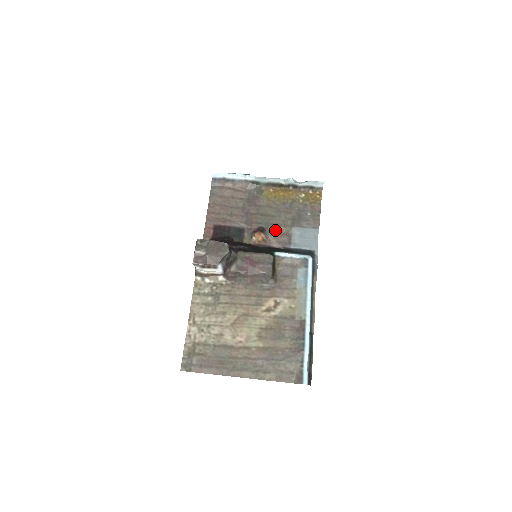
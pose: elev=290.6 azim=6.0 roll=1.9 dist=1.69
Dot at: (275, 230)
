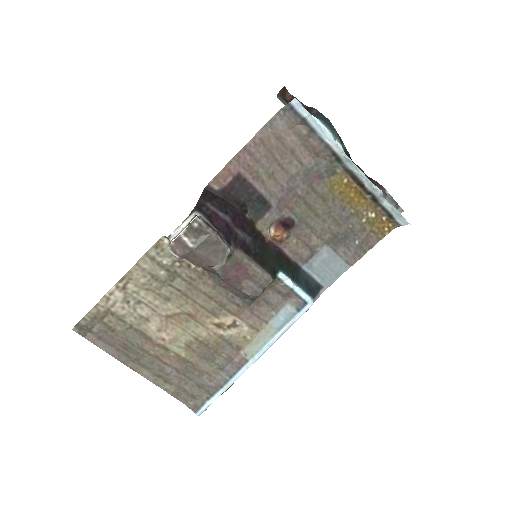
Dot at: (304, 235)
